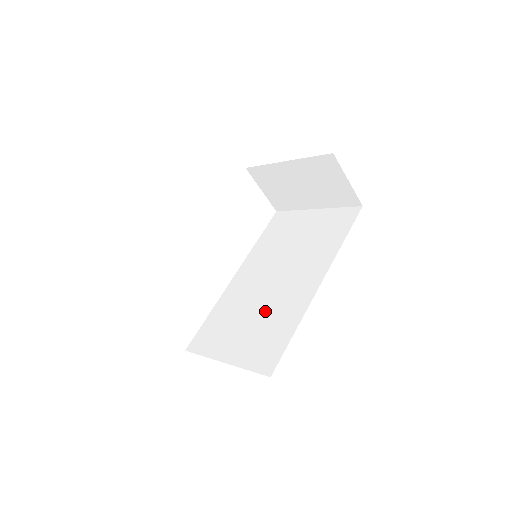
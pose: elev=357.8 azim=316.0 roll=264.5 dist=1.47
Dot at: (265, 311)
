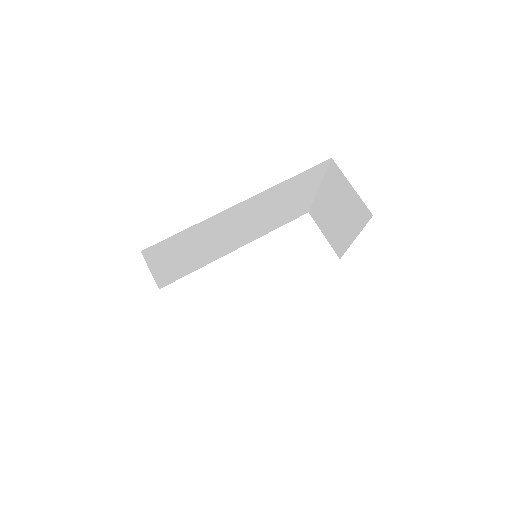
Dot at: occluded
